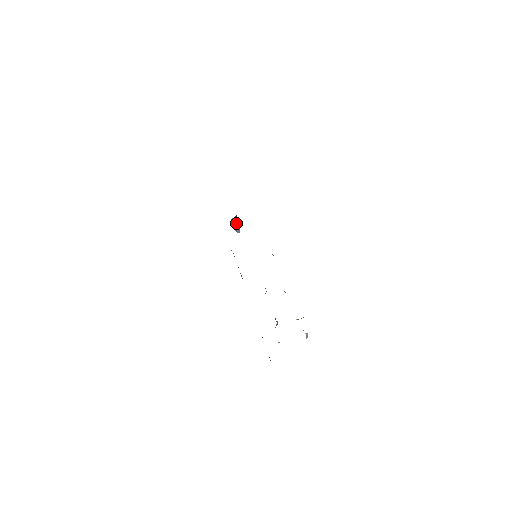
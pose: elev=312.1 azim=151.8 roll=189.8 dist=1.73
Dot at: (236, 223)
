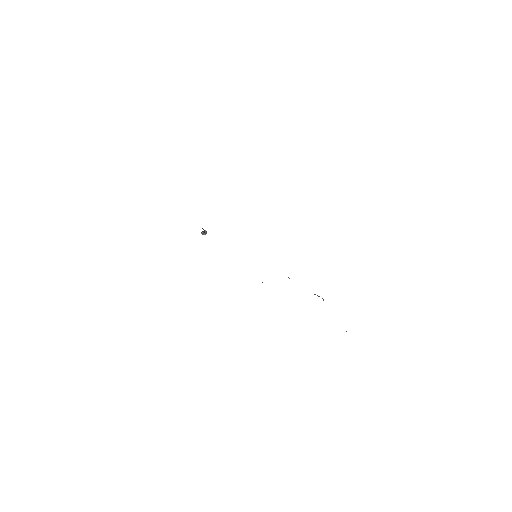
Dot at: (203, 232)
